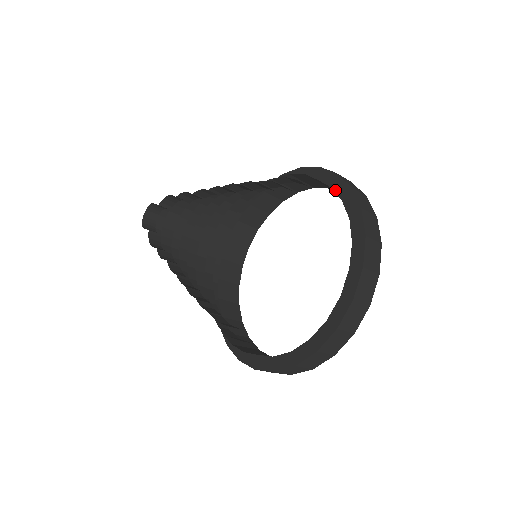
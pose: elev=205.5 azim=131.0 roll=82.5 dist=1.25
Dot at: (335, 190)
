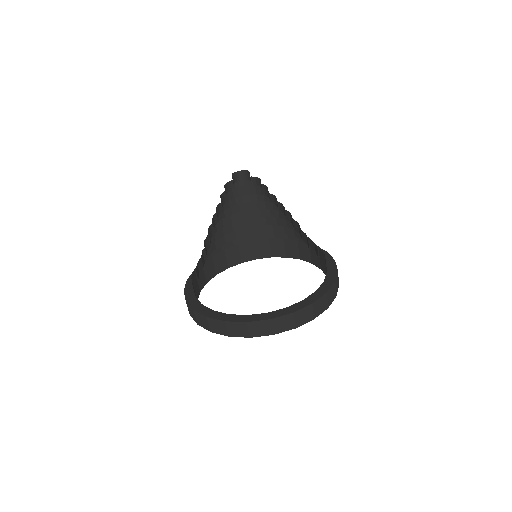
Dot at: (304, 247)
